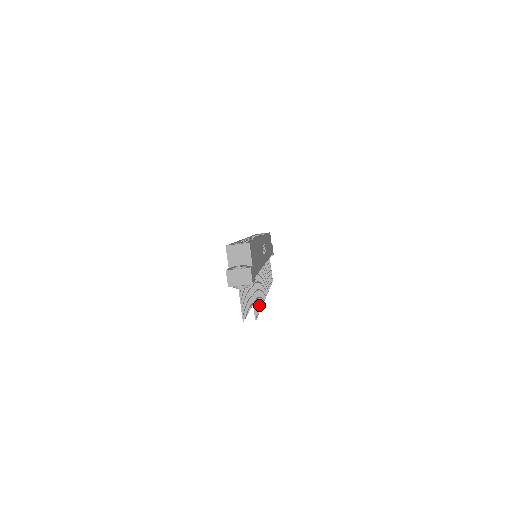
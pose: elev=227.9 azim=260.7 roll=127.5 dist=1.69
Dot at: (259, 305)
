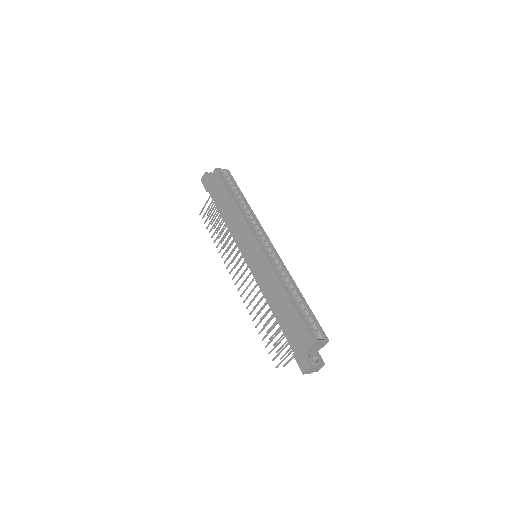
Dot at: occluded
